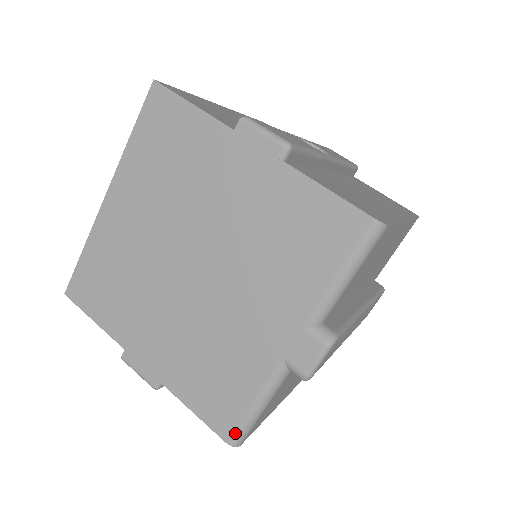
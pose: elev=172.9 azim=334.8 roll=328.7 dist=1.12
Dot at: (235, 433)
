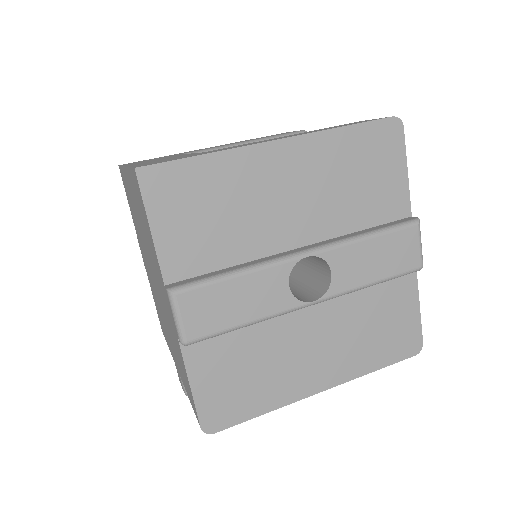
Dot at: occluded
